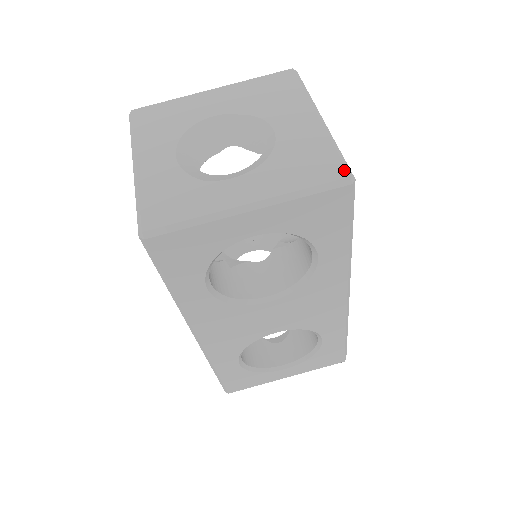
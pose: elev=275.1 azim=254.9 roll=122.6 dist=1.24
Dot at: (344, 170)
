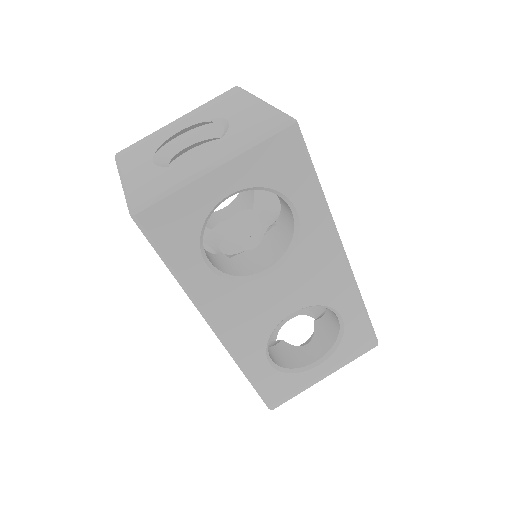
Dot at: (285, 117)
